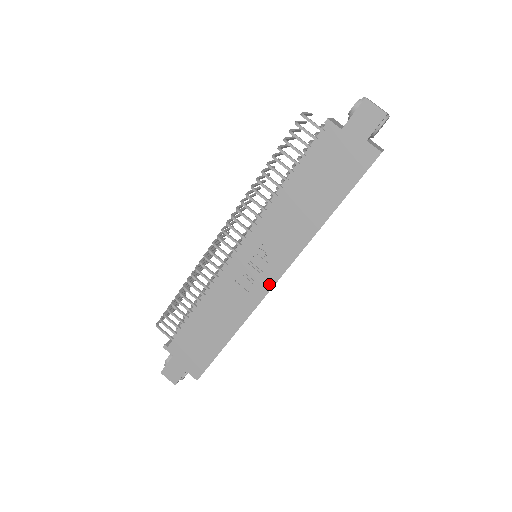
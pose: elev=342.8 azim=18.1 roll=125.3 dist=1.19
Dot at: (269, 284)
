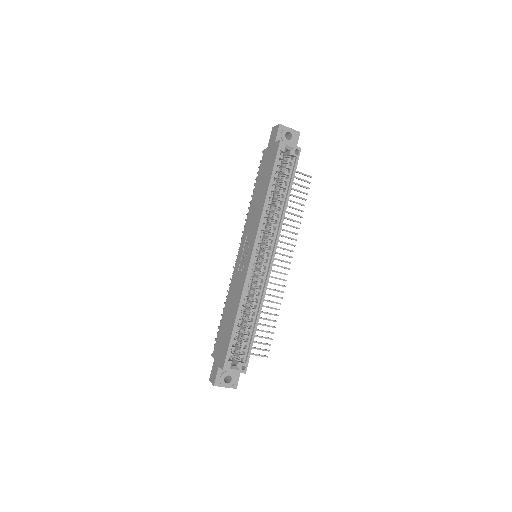
Dot at: (249, 257)
